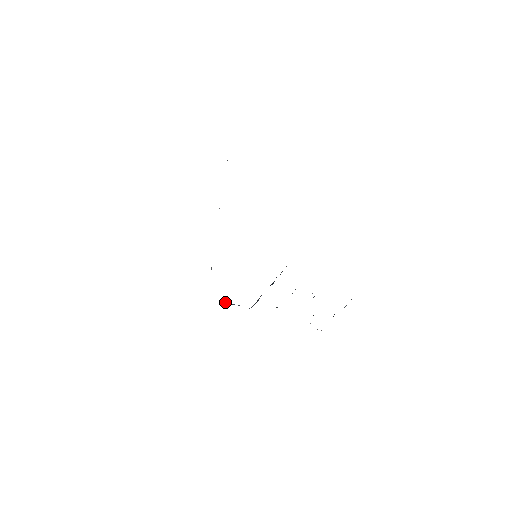
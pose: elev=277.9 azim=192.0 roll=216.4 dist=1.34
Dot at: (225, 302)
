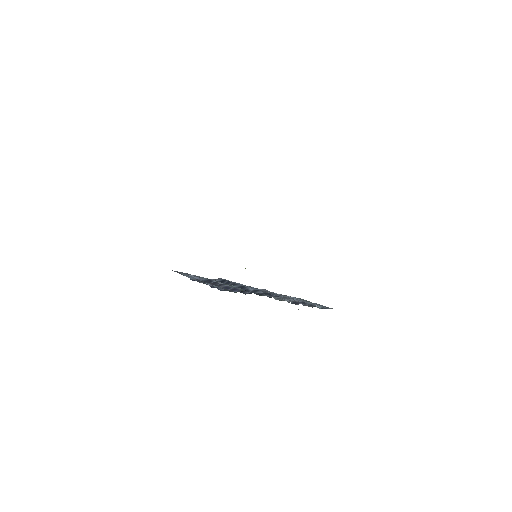
Dot at: occluded
